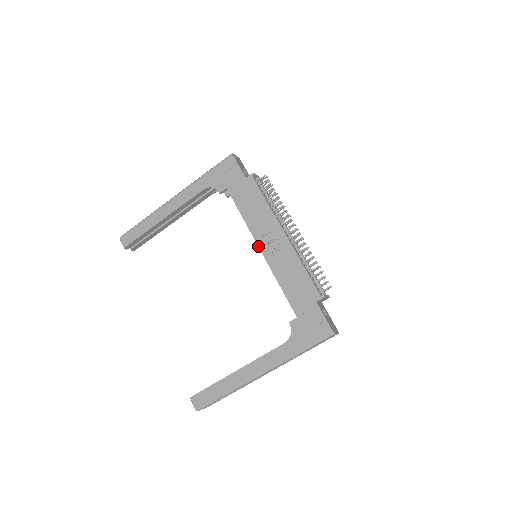
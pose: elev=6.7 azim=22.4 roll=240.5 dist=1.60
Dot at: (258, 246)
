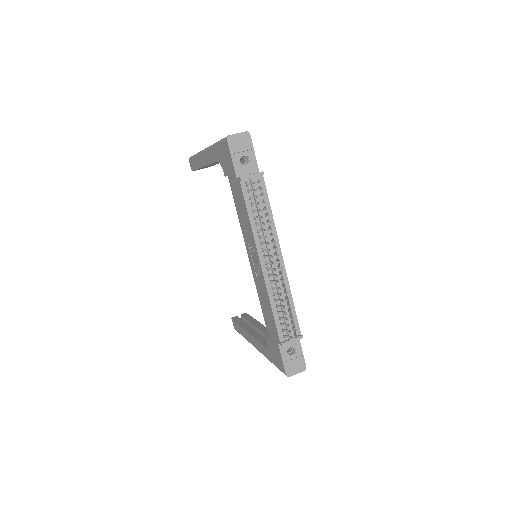
Dot at: (248, 256)
